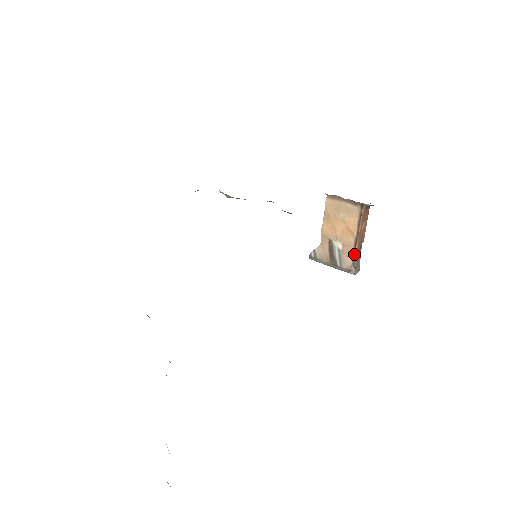
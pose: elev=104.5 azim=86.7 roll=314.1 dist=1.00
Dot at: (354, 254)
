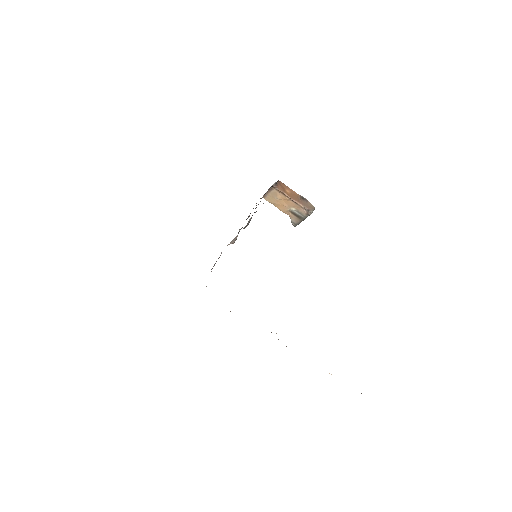
Dot at: (300, 206)
